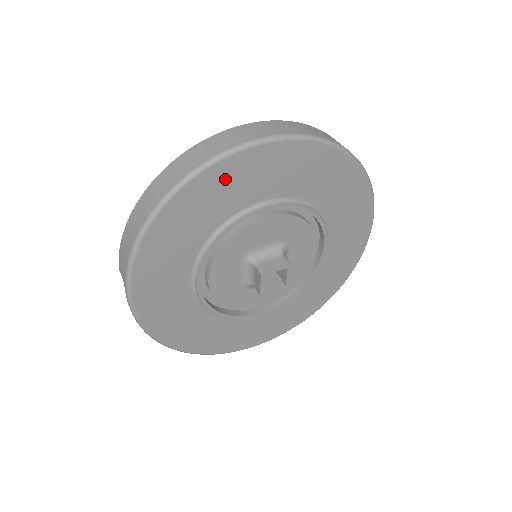
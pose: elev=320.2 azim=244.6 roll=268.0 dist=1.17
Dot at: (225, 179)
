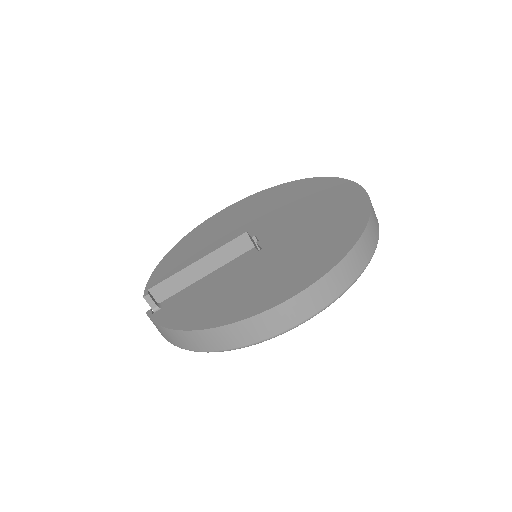
Dot at: occluded
